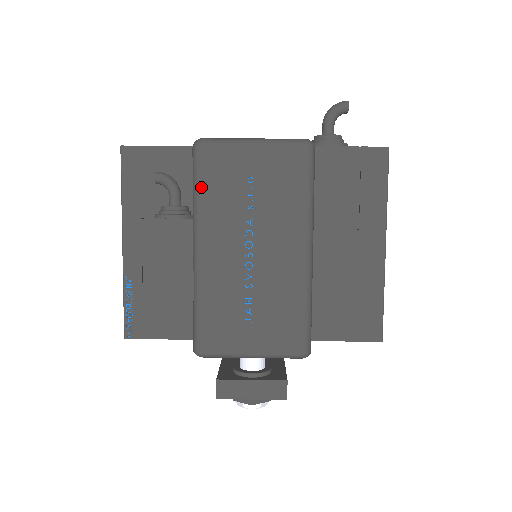
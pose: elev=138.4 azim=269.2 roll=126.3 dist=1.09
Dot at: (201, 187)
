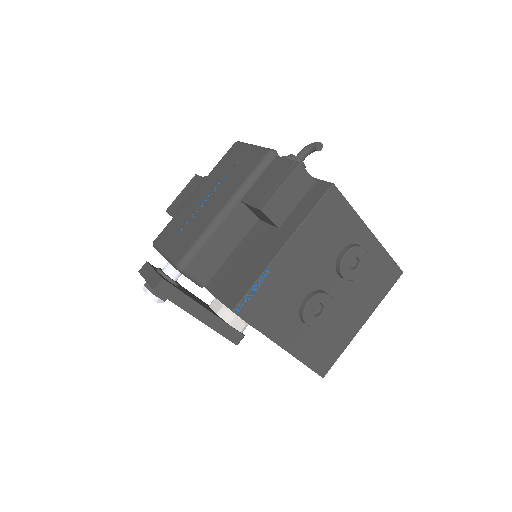
Dot at: (220, 162)
